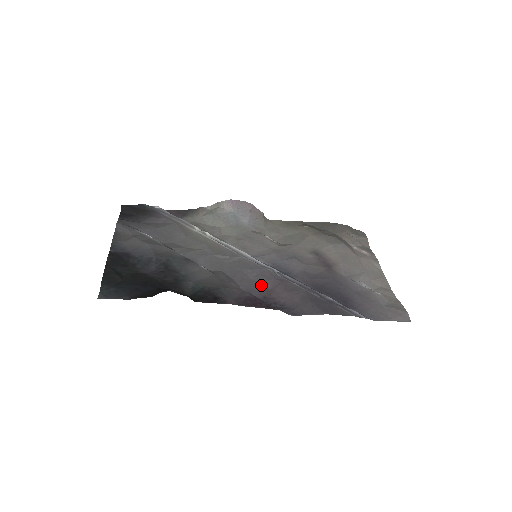
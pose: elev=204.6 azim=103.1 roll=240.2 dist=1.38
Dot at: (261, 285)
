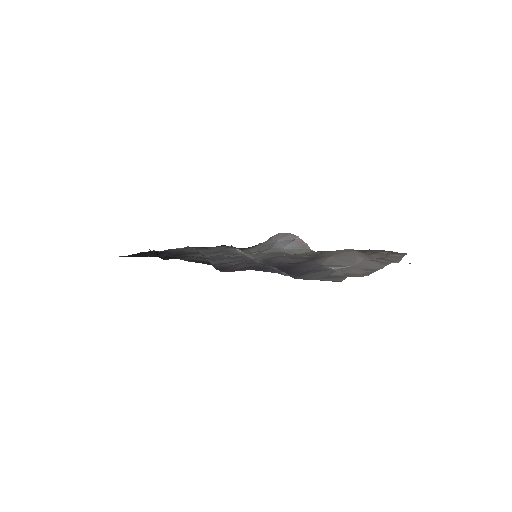
Dot at: (230, 263)
